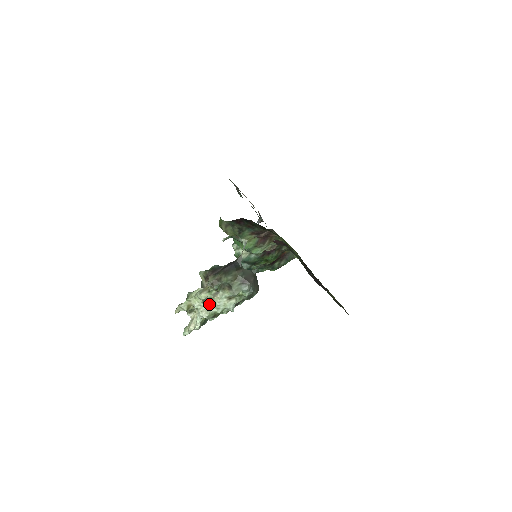
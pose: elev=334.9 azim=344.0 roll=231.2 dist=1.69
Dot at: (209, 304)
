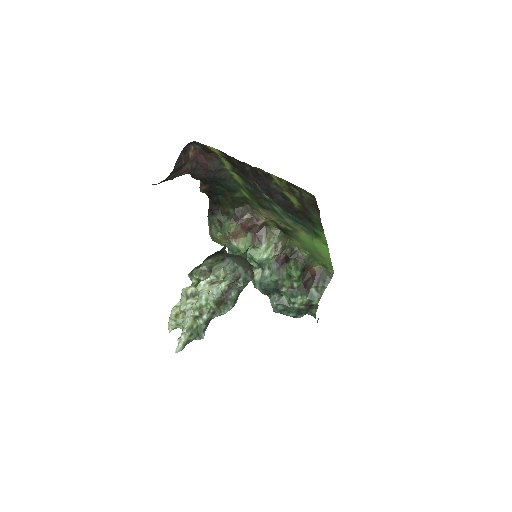
Dot at: (195, 301)
